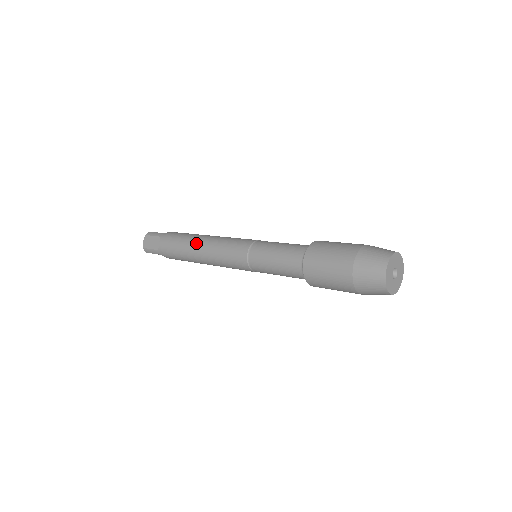
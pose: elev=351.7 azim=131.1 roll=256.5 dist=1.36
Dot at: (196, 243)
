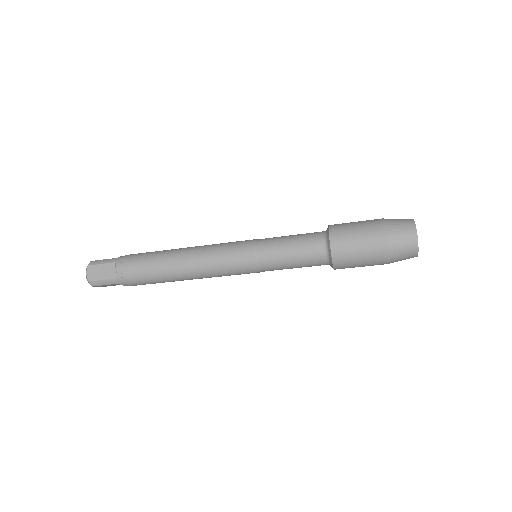
Dot at: occluded
